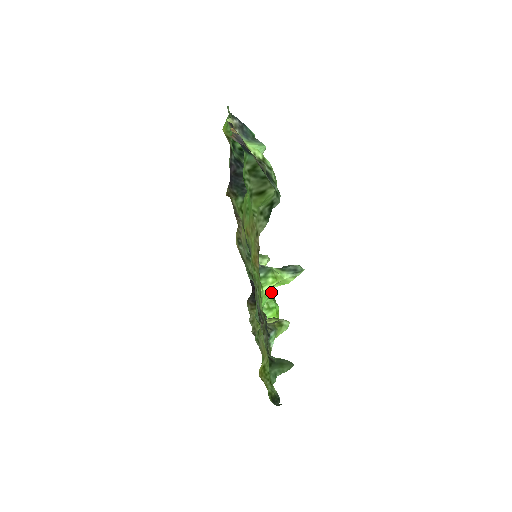
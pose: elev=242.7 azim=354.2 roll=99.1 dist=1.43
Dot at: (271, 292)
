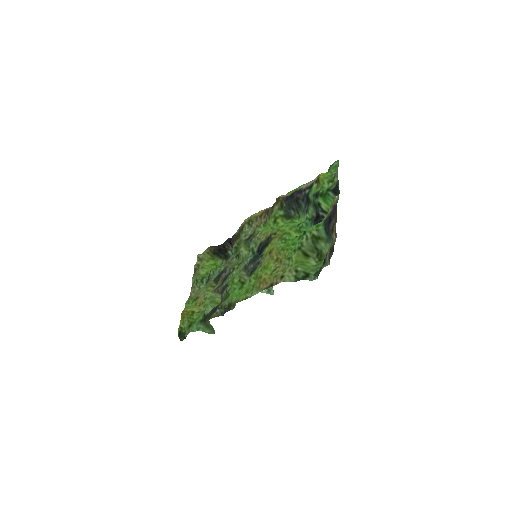
Dot at: occluded
